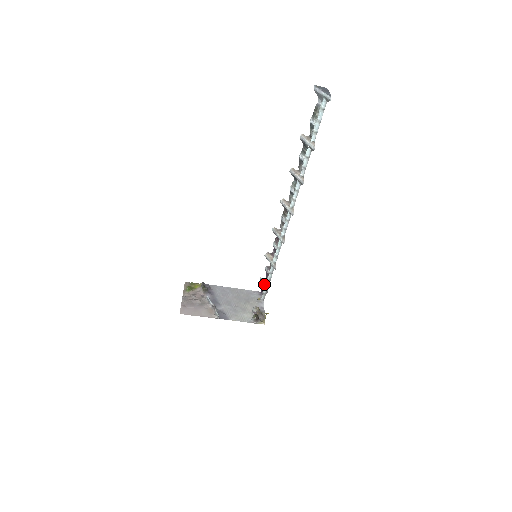
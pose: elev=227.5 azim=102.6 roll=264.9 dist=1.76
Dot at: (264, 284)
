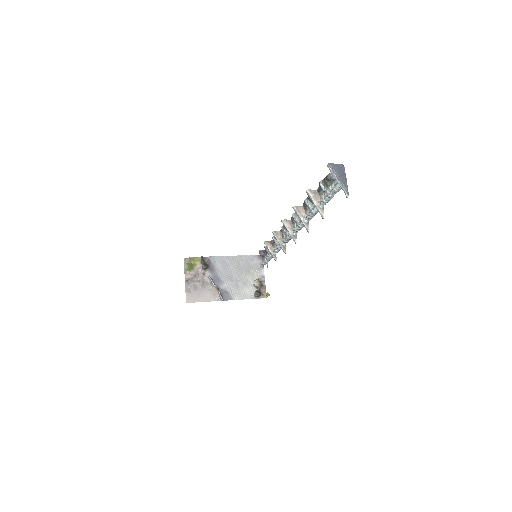
Dot at: occluded
